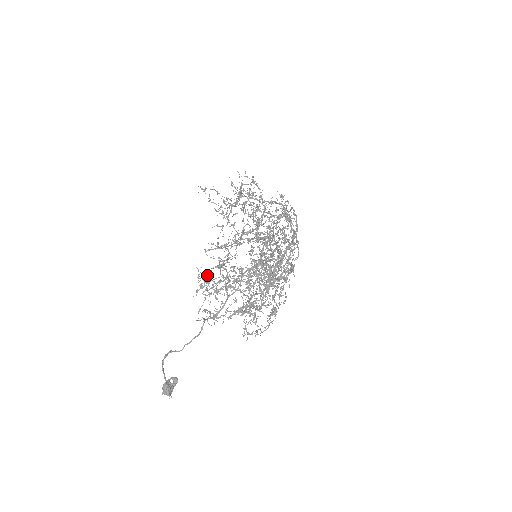
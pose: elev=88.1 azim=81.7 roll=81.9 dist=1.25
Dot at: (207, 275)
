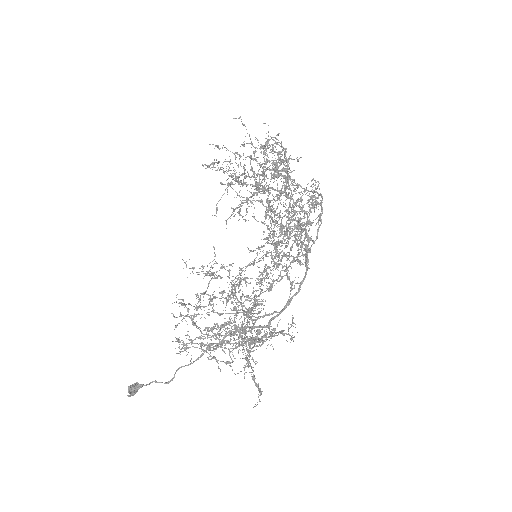
Dot at: (185, 345)
